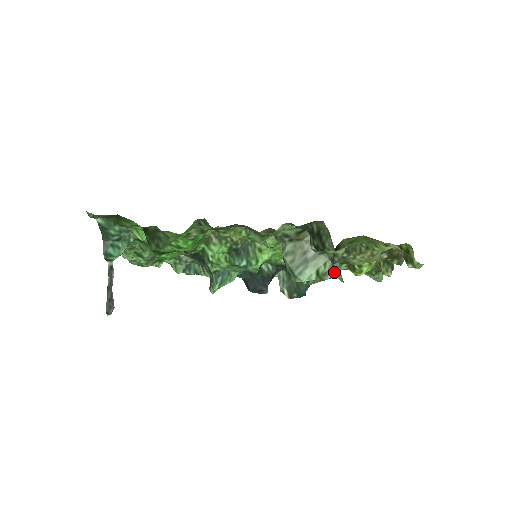
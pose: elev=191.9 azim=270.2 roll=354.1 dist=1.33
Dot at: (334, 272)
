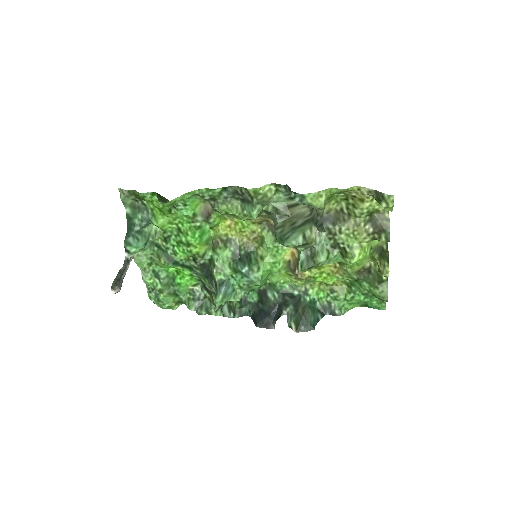
Dot at: (318, 230)
